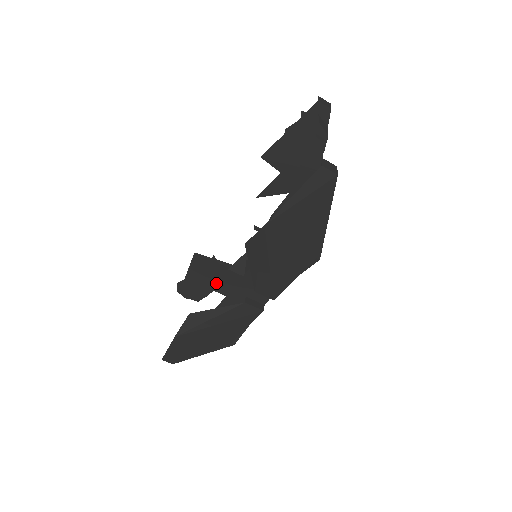
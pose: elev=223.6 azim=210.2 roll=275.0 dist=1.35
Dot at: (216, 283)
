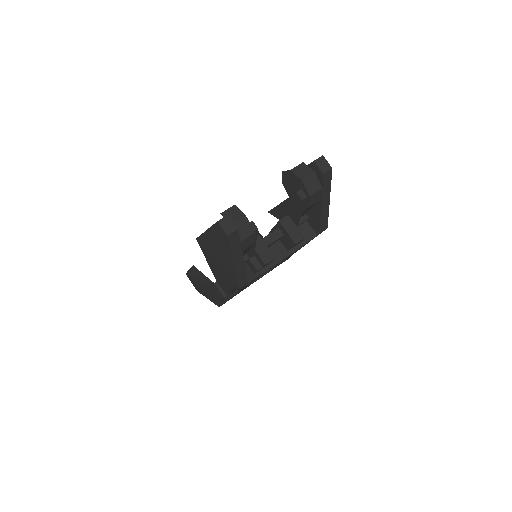
Dot at: occluded
